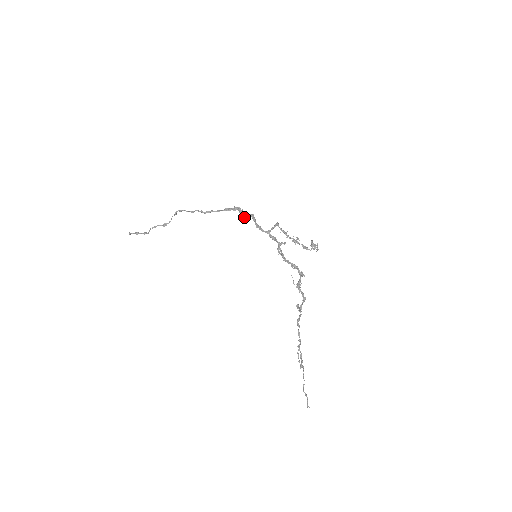
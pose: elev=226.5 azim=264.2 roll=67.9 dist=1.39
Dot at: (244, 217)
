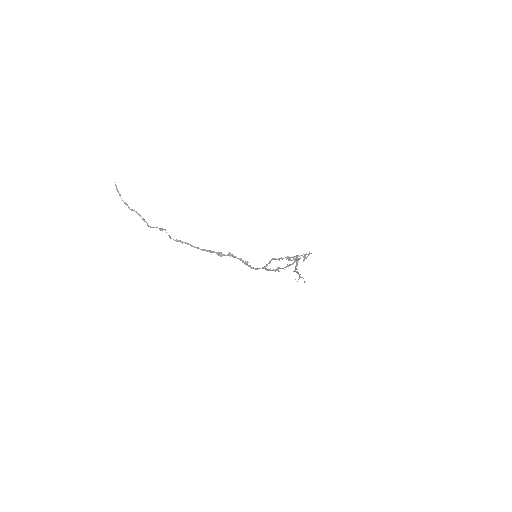
Dot at: occluded
